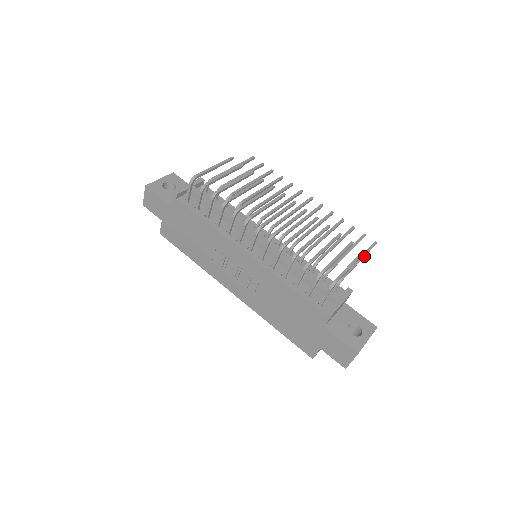
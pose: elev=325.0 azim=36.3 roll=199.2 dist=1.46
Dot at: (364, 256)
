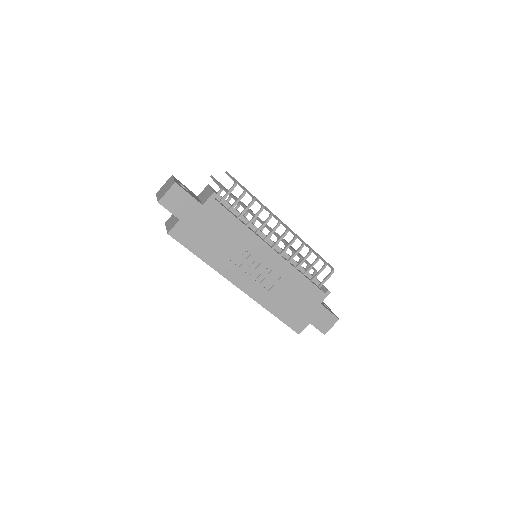
Dot at: occluded
